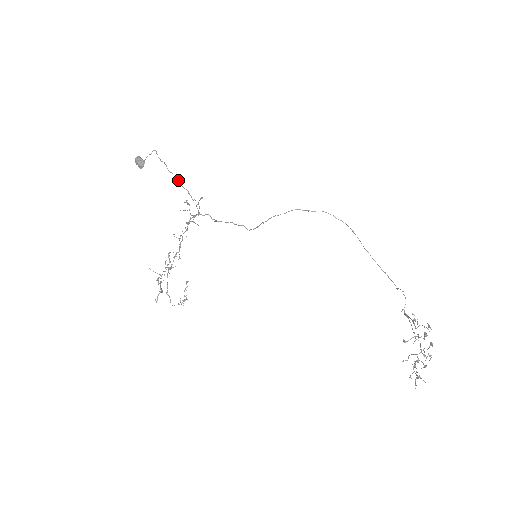
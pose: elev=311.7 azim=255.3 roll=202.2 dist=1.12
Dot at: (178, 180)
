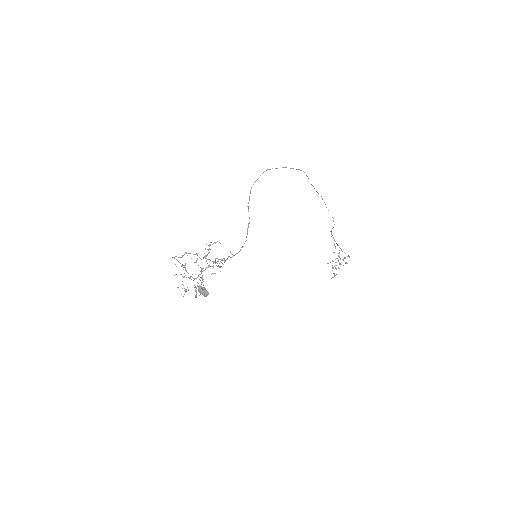
Dot at: (215, 262)
